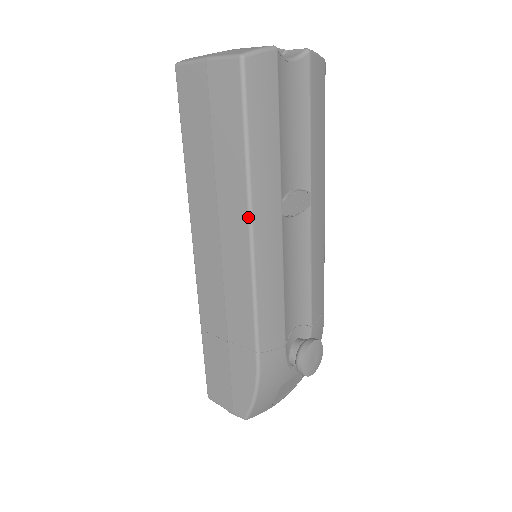
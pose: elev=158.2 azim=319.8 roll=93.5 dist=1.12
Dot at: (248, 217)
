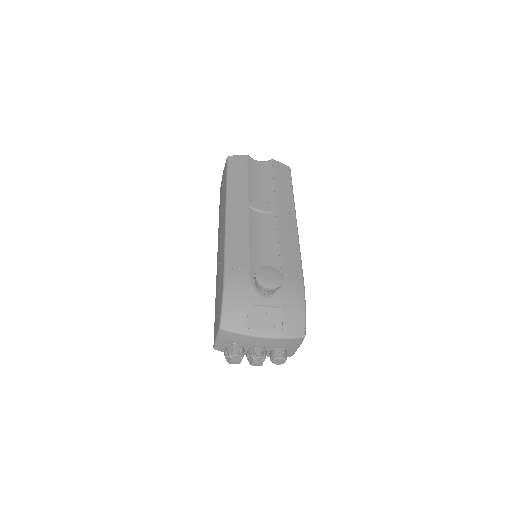
Dot at: (225, 204)
